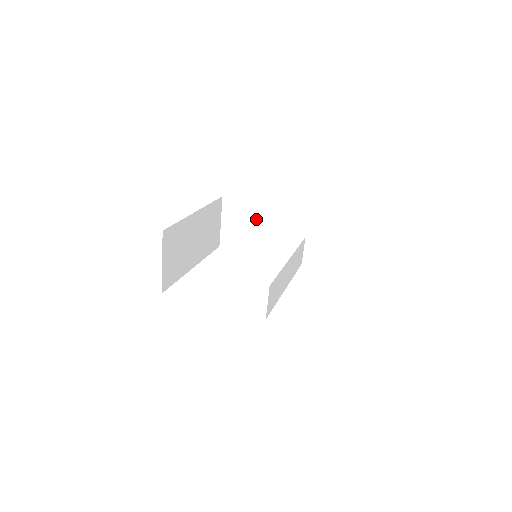
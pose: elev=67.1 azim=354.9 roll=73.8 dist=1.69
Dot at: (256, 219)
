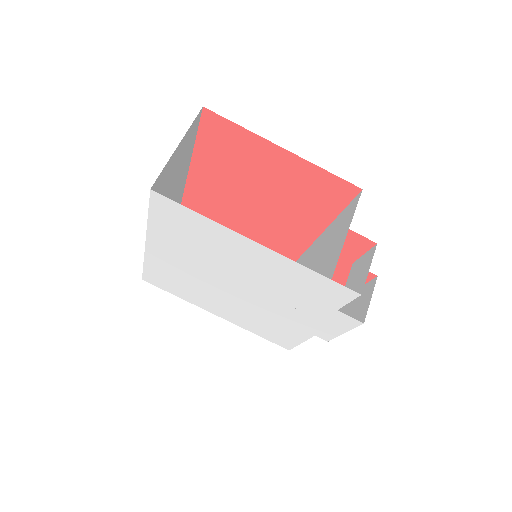
Dot at: occluded
